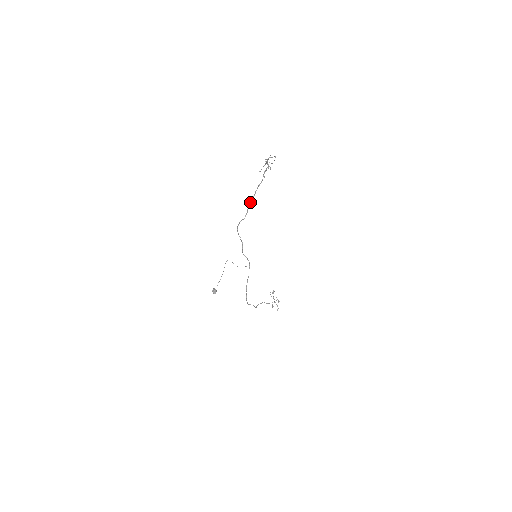
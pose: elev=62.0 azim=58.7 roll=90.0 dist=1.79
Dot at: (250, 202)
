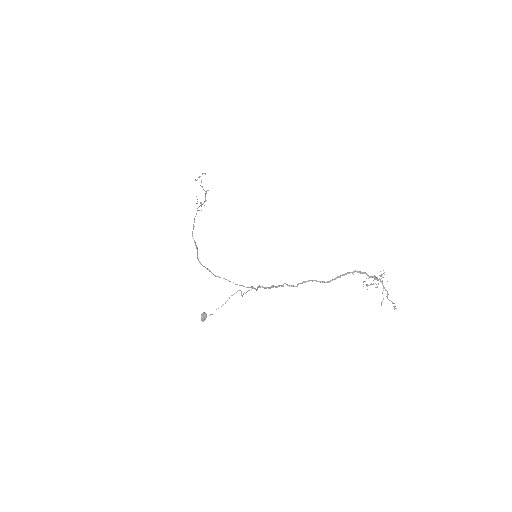
Dot at: (323, 282)
